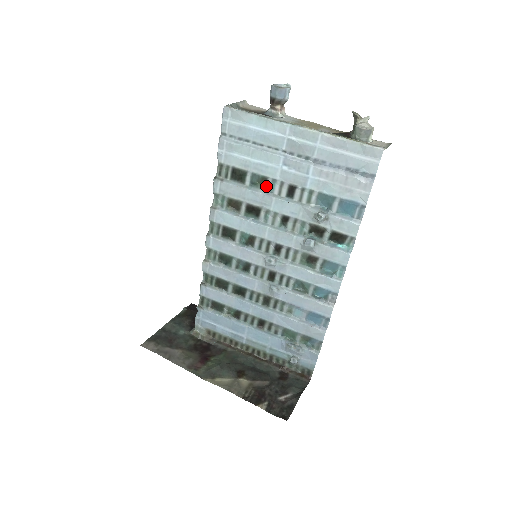
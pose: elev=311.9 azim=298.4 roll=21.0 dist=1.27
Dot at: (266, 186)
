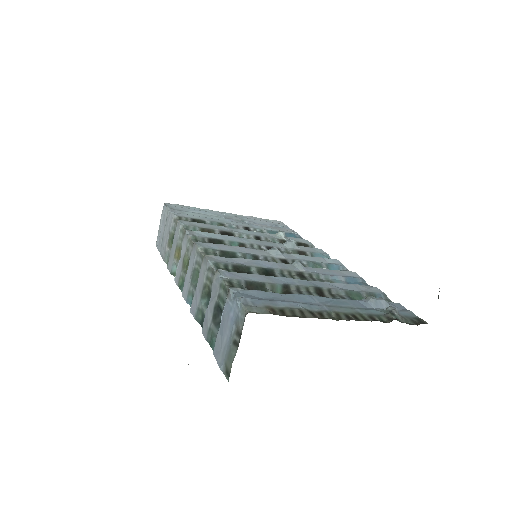
Dot at: occluded
